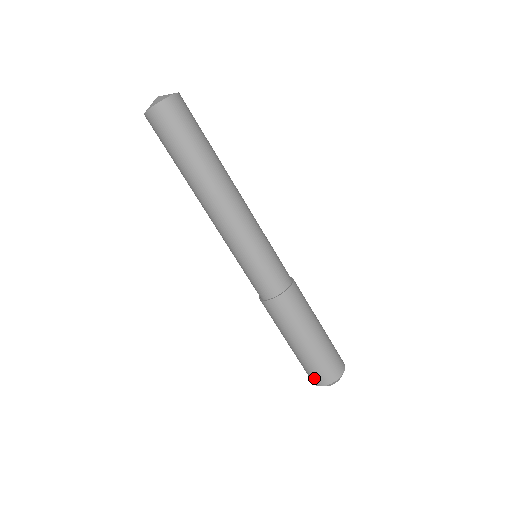
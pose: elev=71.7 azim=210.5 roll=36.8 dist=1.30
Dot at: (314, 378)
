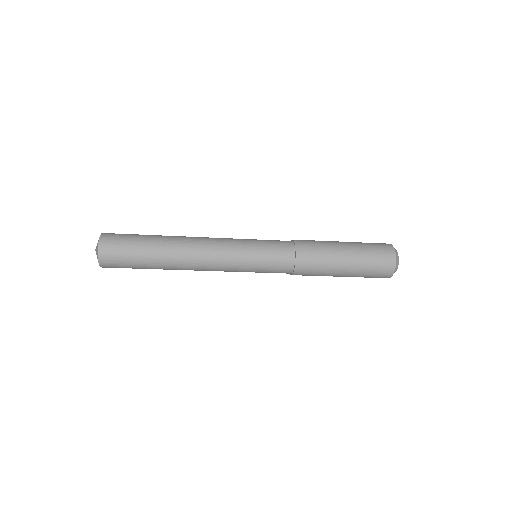
Dot at: occluded
